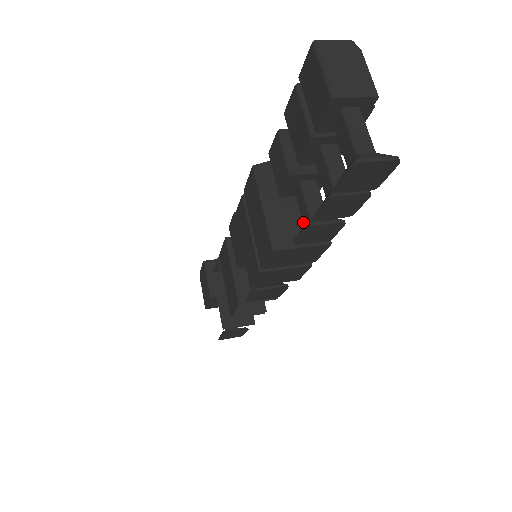
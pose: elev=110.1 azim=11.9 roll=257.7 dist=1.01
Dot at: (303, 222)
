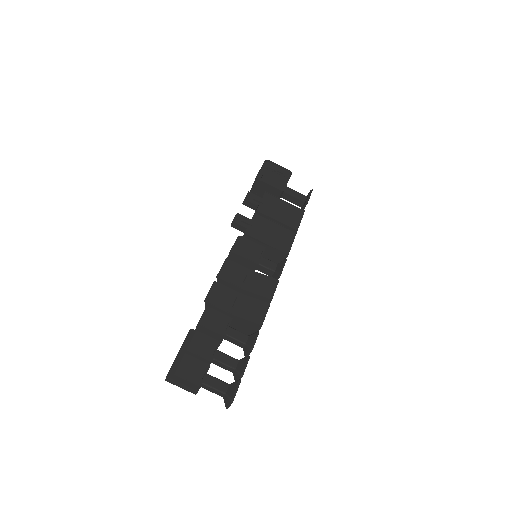
Dot at: occluded
